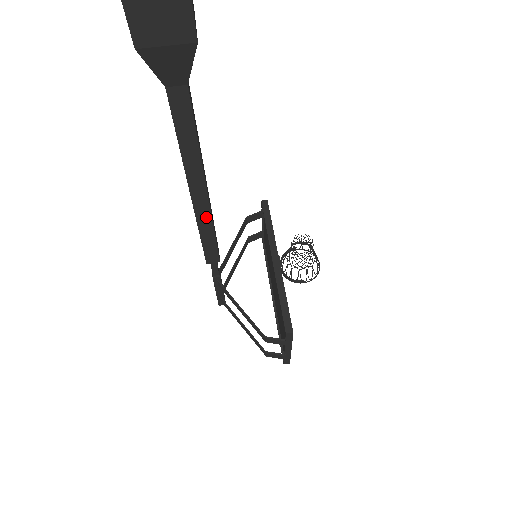
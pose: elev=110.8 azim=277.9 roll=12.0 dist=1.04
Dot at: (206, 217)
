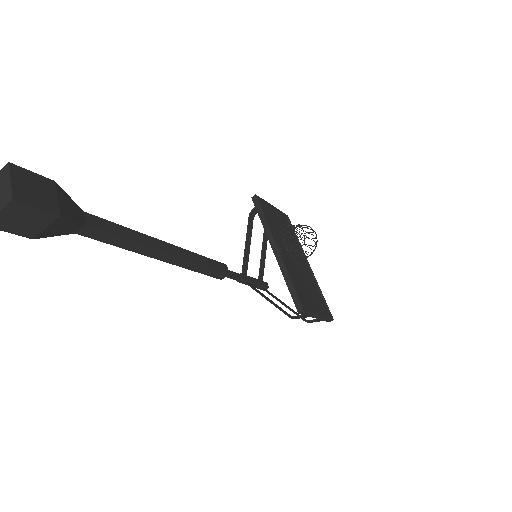
Dot at: (186, 263)
